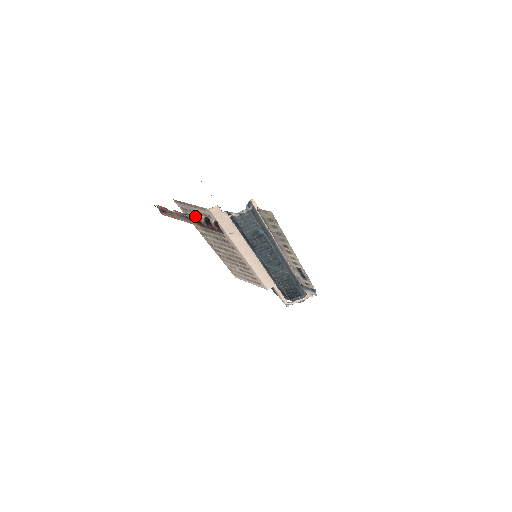
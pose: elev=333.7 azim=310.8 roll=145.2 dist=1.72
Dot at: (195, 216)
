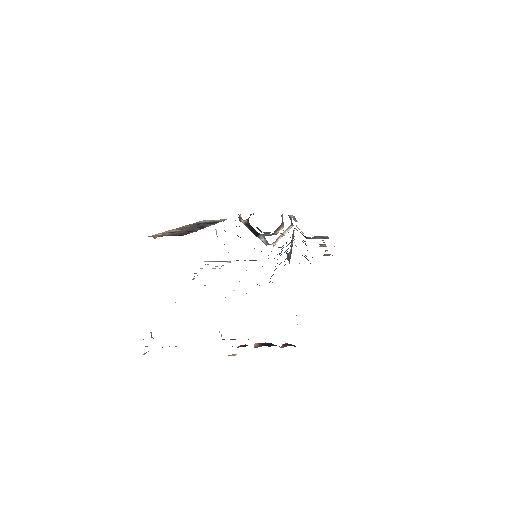
Dot at: occluded
